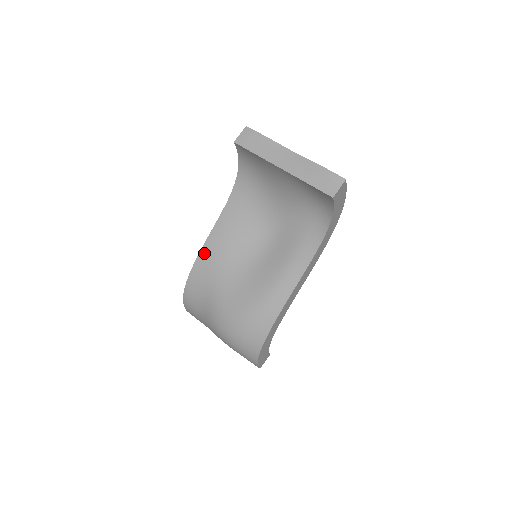
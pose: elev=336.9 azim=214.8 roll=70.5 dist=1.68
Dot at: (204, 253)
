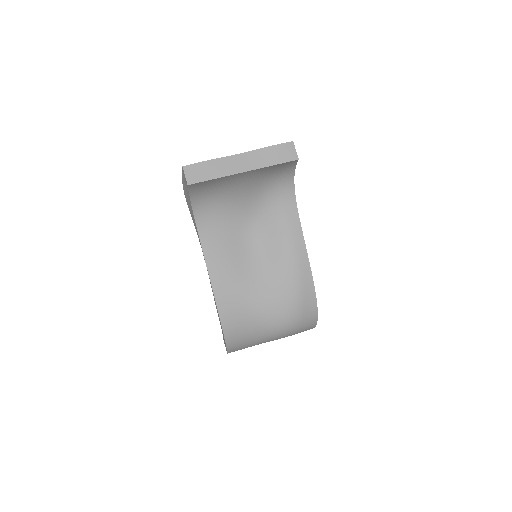
Dot at: (218, 293)
